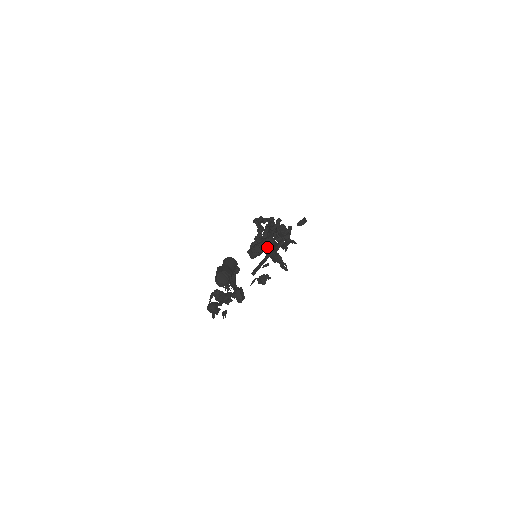
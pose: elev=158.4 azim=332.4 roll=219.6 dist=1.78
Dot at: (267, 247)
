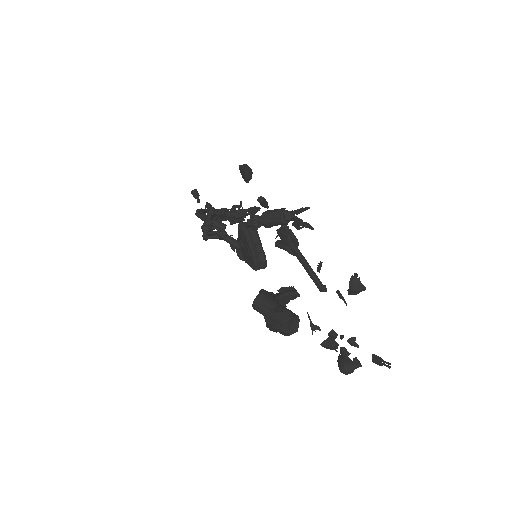
Dot at: occluded
